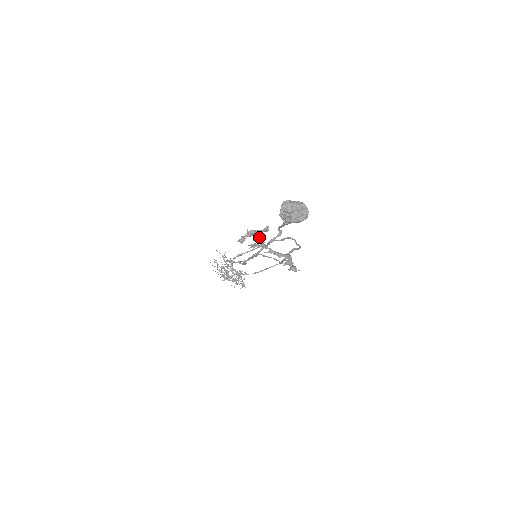
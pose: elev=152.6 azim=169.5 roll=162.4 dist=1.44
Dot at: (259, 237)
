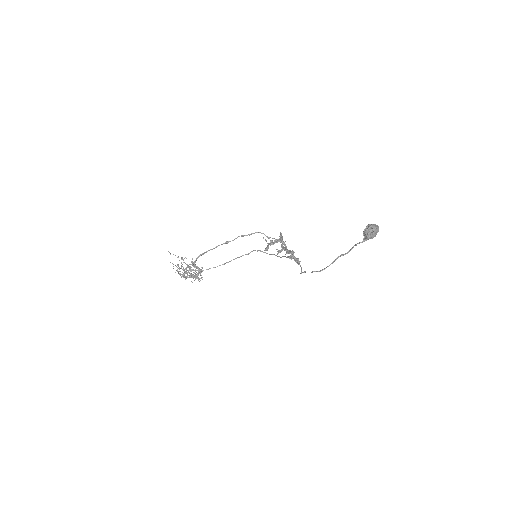
Dot at: occluded
